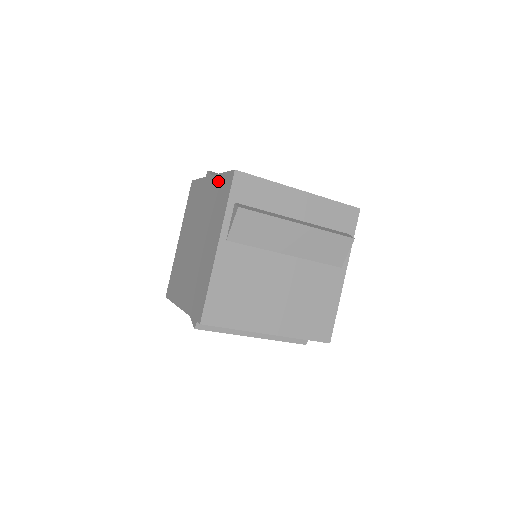
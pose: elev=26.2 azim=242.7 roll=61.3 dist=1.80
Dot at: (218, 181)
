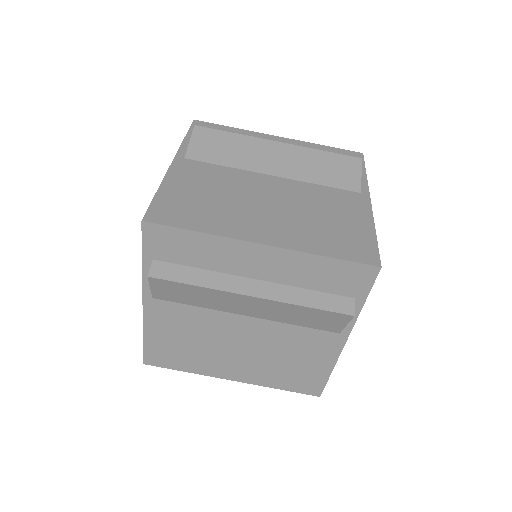
Dot at: occluded
